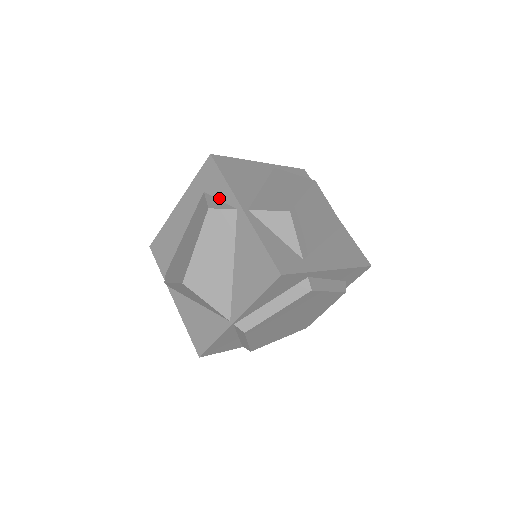
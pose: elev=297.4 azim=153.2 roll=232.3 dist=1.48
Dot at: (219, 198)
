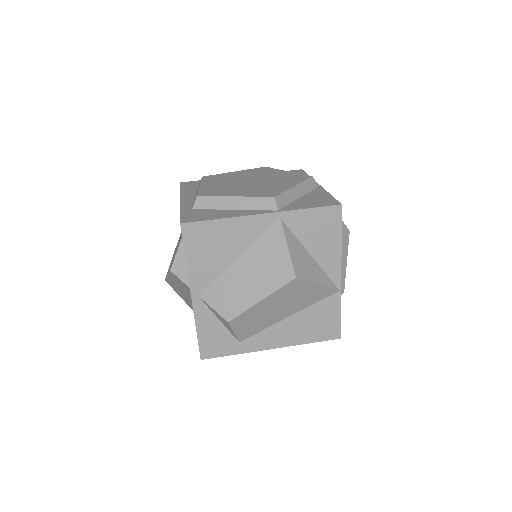
Dot at: occluded
